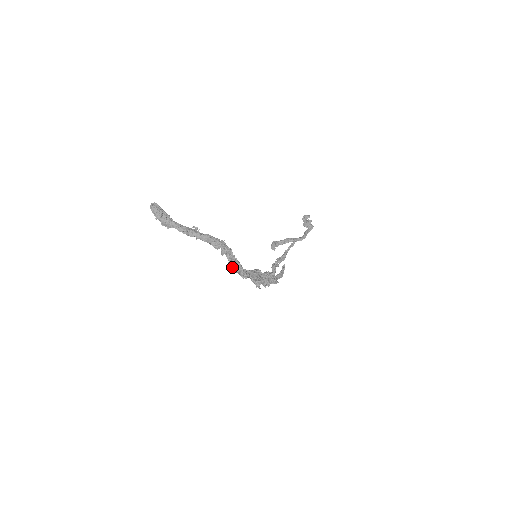
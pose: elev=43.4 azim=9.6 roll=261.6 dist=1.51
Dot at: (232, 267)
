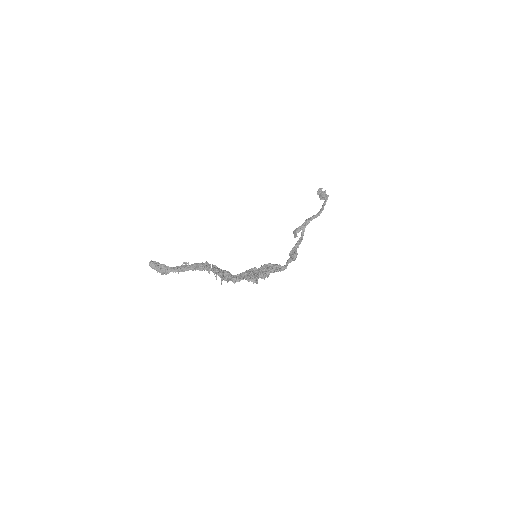
Dot at: (223, 279)
